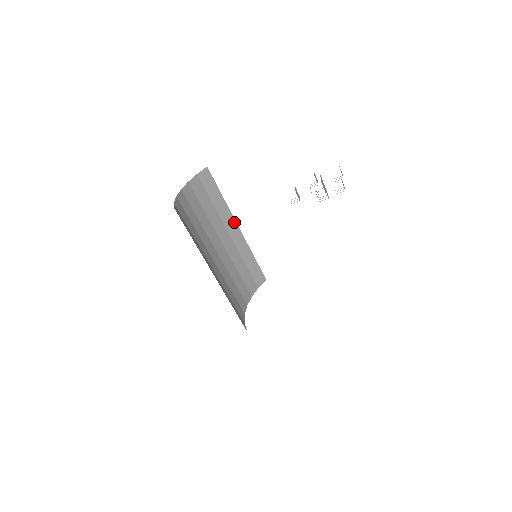
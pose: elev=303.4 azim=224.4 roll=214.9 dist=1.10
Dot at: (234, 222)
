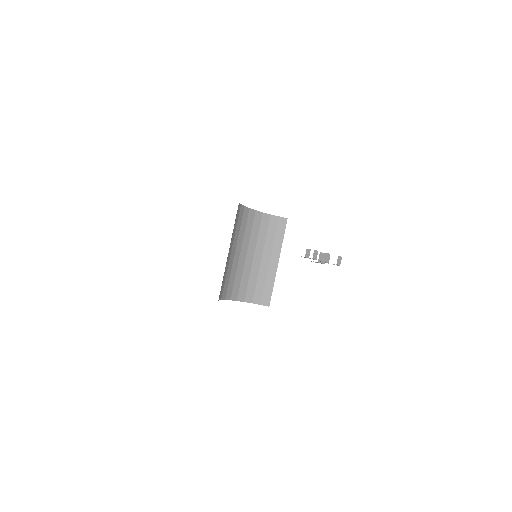
Dot at: (278, 257)
